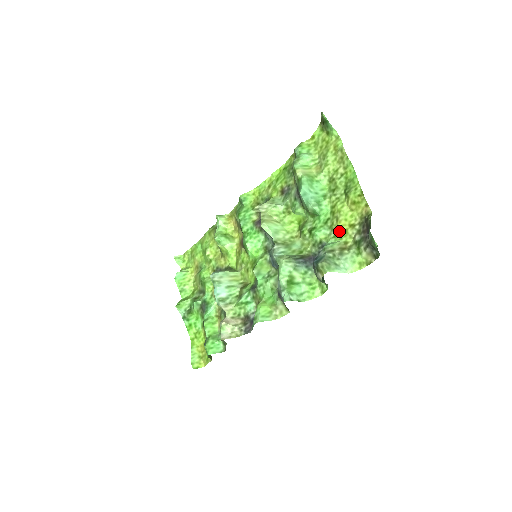
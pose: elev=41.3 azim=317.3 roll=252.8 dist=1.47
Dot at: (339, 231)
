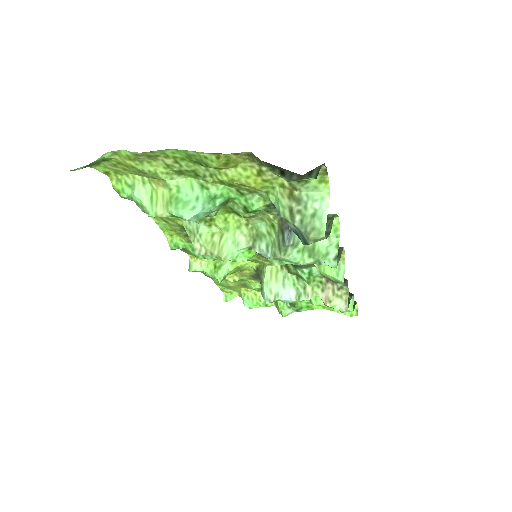
Dot at: (261, 188)
